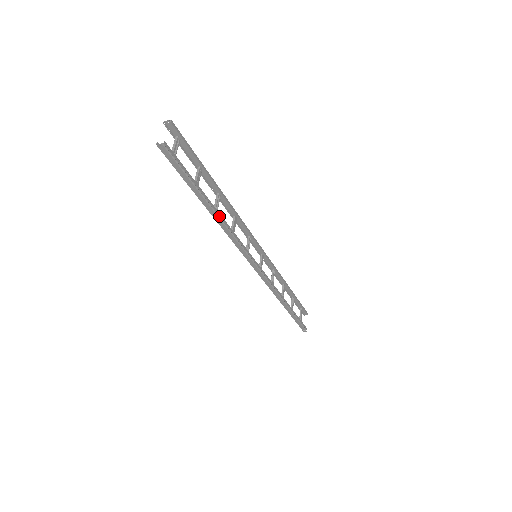
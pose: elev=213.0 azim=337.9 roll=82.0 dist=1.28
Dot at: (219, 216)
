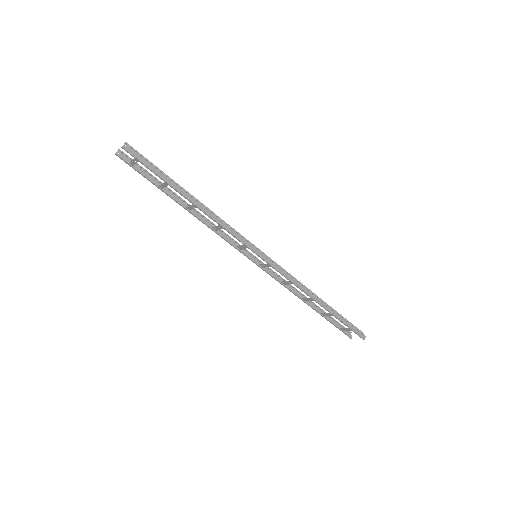
Dot at: (200, 203)
